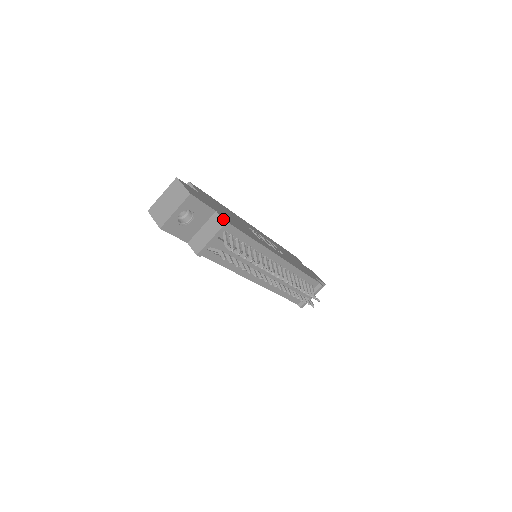
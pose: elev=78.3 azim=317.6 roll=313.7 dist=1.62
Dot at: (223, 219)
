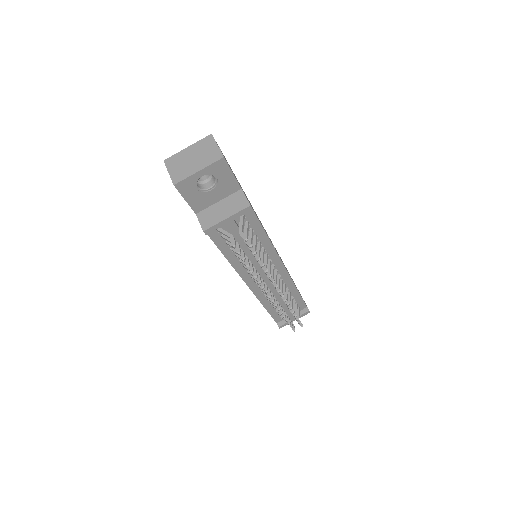
Dot at: occluded
